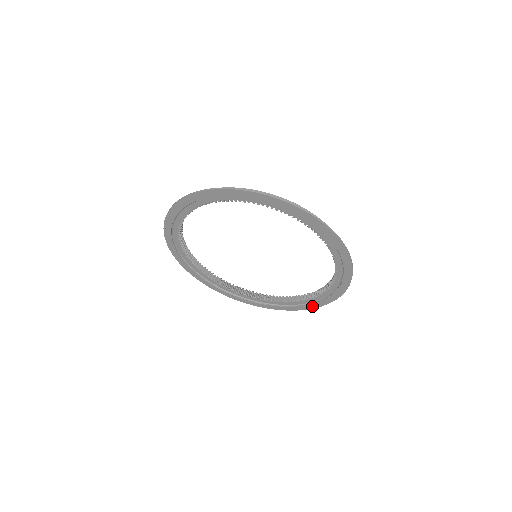
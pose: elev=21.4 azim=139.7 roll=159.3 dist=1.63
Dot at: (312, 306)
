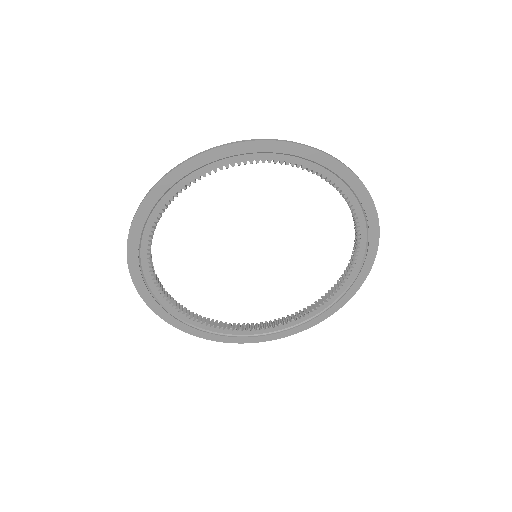
Dot at: (292, 331)
